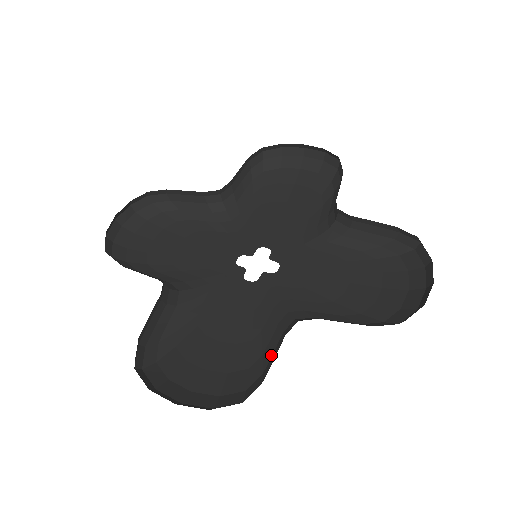
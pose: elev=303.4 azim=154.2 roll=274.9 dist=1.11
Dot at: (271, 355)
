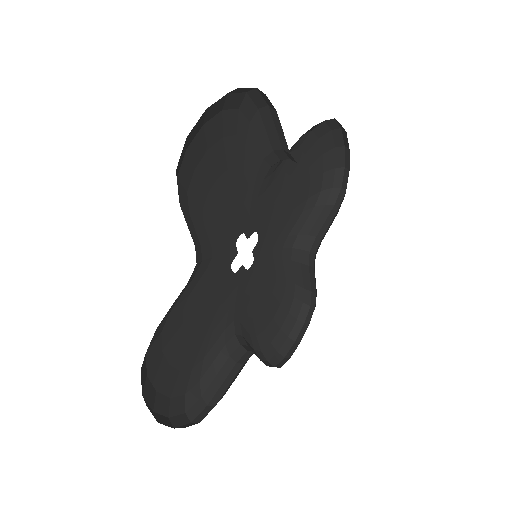
Dot at: (211, 364)
